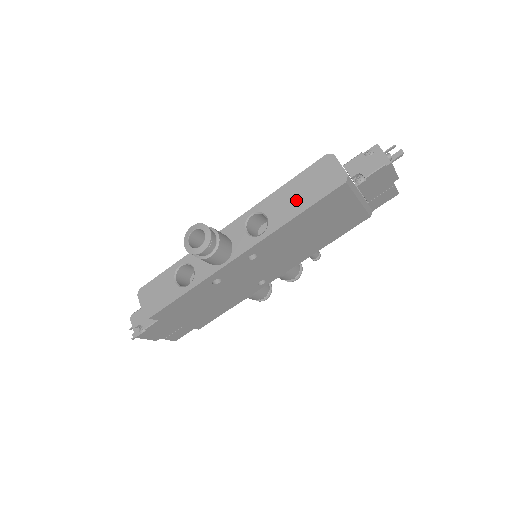
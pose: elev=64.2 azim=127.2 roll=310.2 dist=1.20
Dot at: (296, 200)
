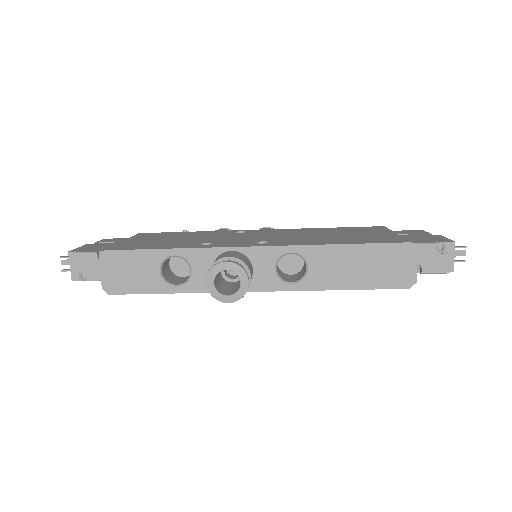
Dot at: (350, 272)
